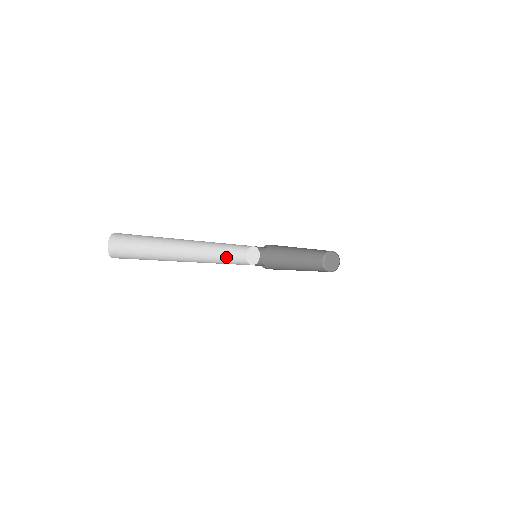
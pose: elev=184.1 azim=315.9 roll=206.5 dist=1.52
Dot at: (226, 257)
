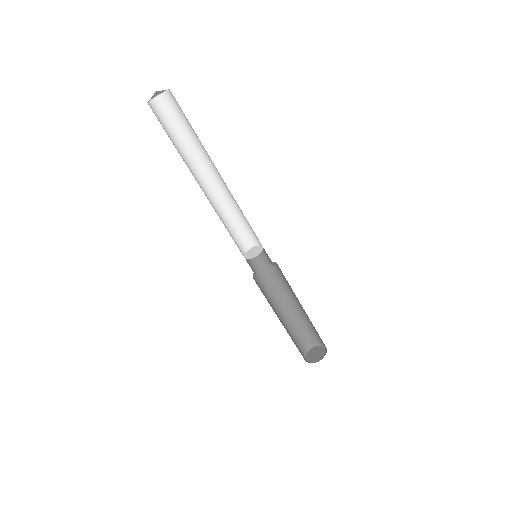
Dot at: (229, 233)
